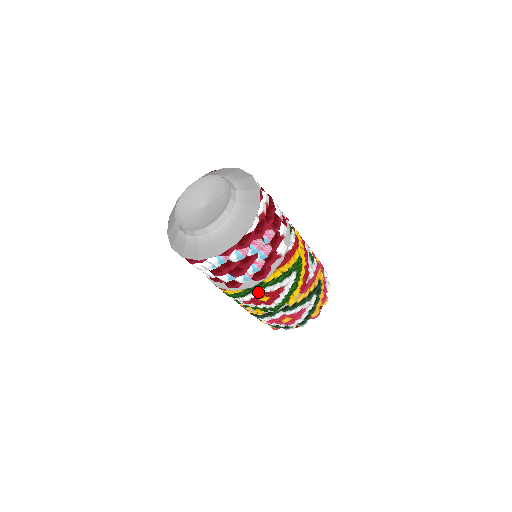
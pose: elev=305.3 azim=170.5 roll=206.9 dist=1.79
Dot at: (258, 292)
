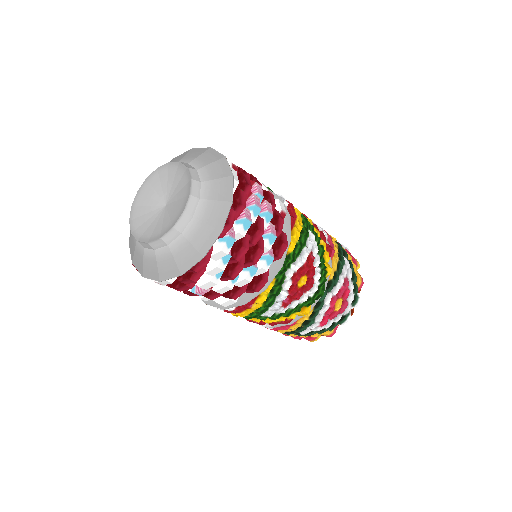
Dot at: (291, 272)
